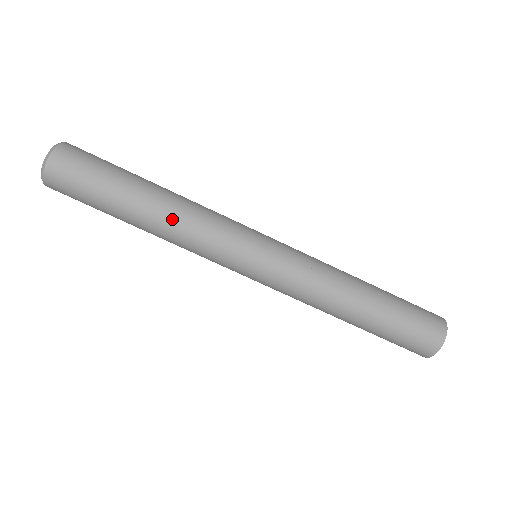
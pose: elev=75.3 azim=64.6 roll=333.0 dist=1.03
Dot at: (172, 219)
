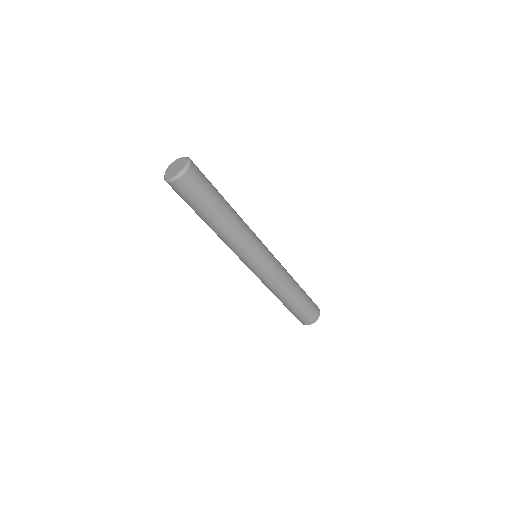
Dot at: (226, 235)
